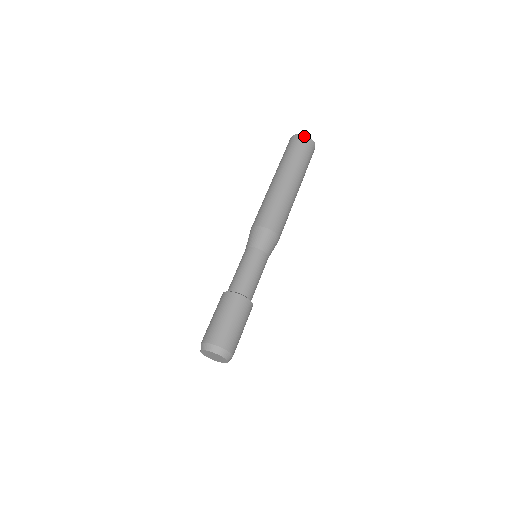
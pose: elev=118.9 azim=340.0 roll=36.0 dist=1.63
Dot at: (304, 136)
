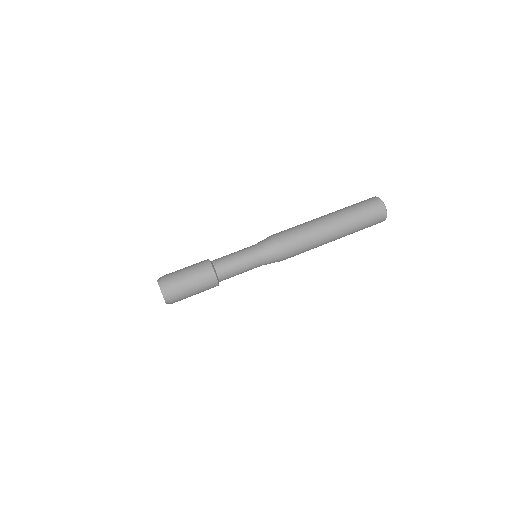
Dot at: (383, 207)
